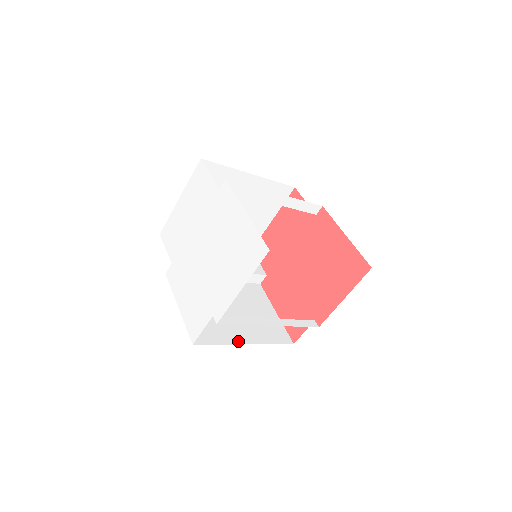
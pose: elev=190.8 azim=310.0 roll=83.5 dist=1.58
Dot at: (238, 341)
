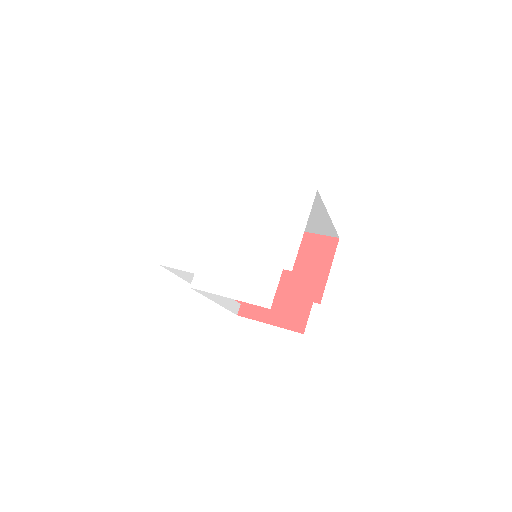
Dot at: occluded
